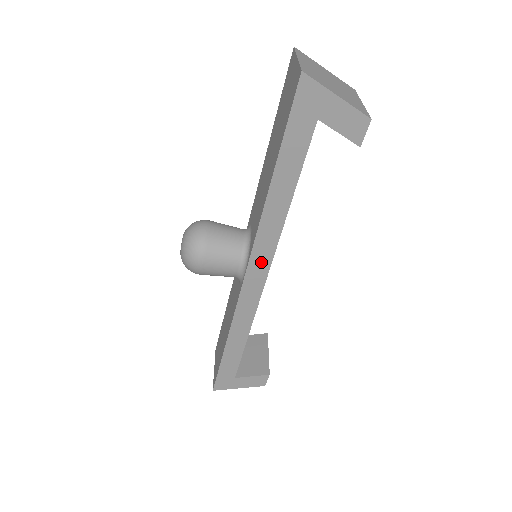
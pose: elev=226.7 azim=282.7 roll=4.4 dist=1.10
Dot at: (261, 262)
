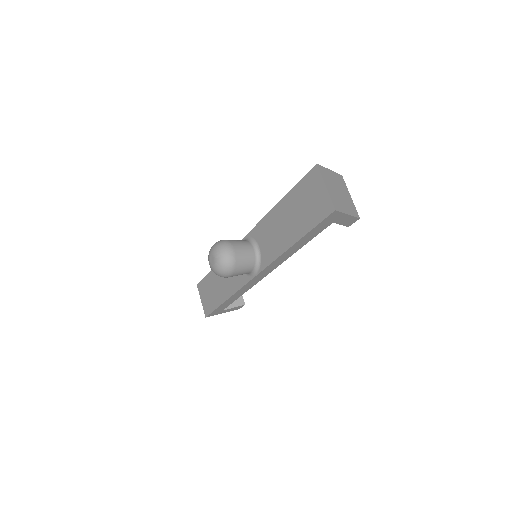
Dot at: (268, 270)
